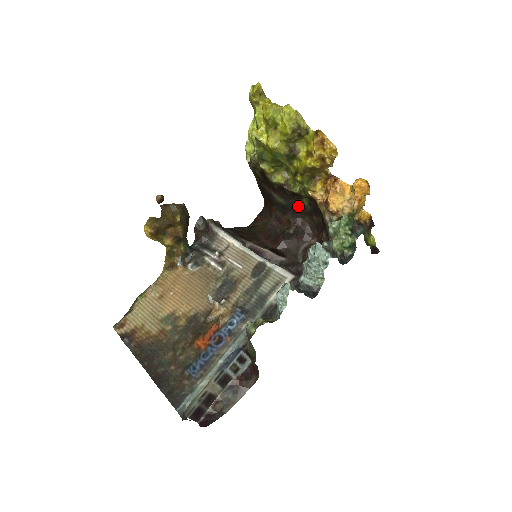
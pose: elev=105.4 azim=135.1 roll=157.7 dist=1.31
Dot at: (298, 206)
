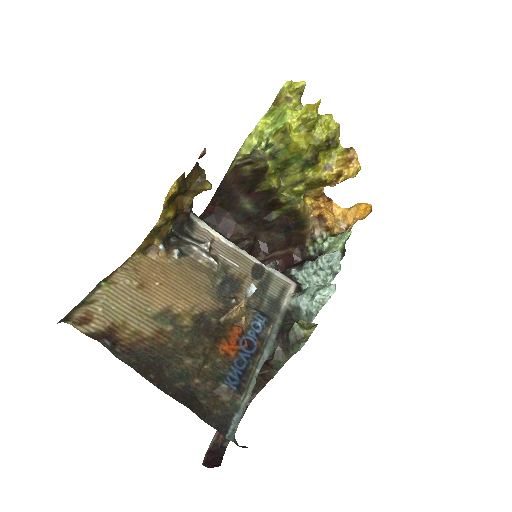
Dot at: (264, 218)
